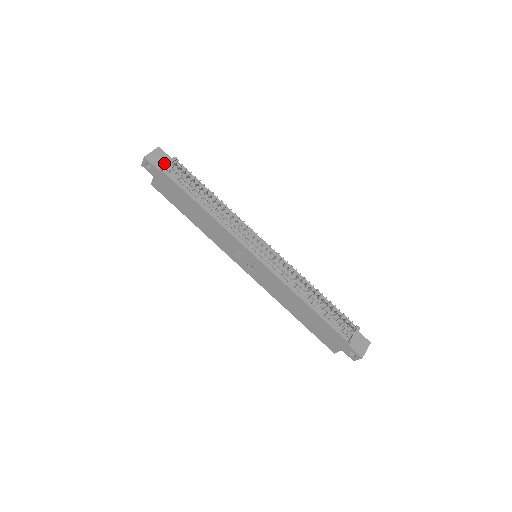
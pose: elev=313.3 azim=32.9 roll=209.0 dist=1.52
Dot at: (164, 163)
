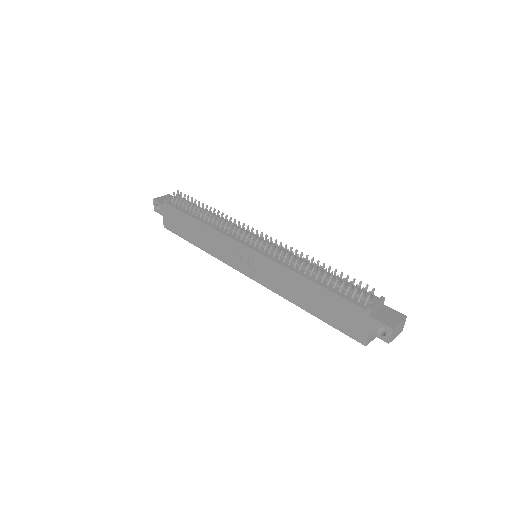
Dot at: occluded
